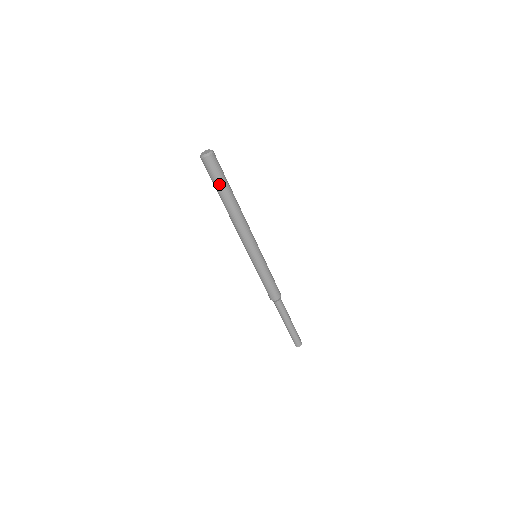
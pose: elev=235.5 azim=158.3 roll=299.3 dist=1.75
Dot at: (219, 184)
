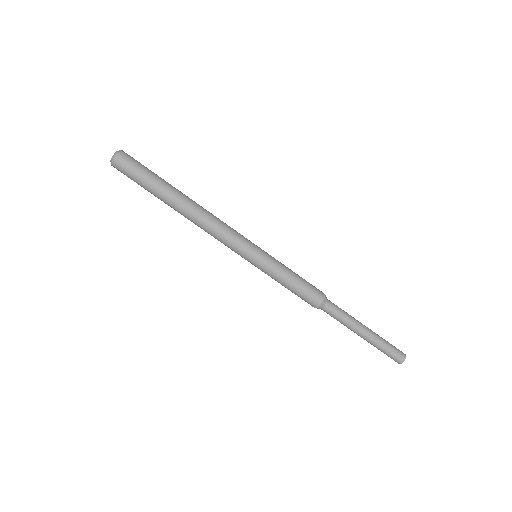
Dot at: (151, 179)
